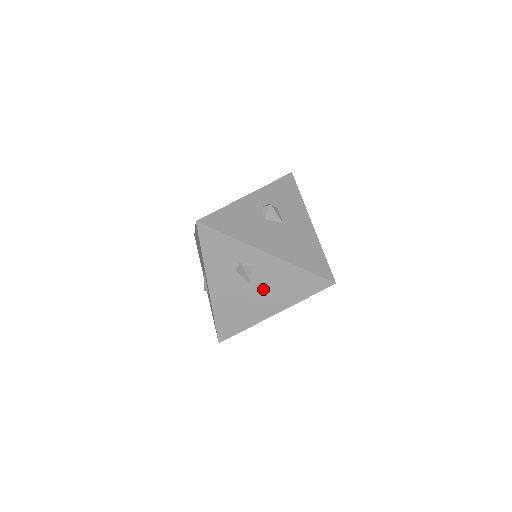
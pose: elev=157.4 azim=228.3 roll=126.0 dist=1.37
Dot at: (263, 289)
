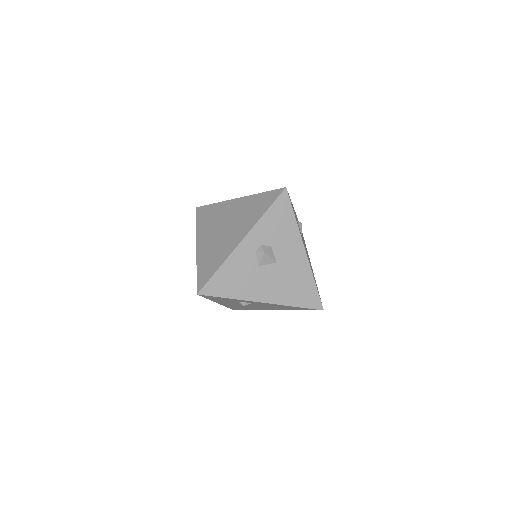
Dot at: (263, 306)
